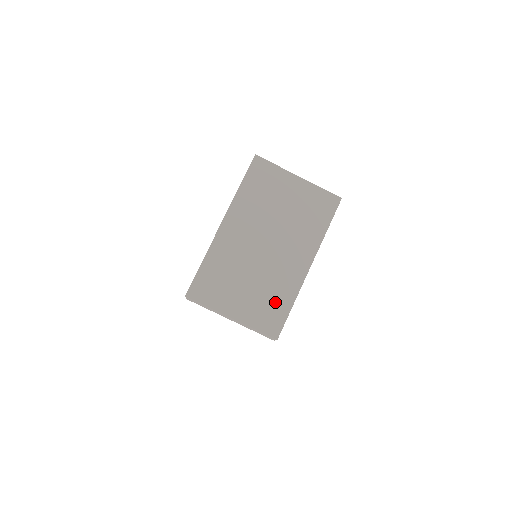
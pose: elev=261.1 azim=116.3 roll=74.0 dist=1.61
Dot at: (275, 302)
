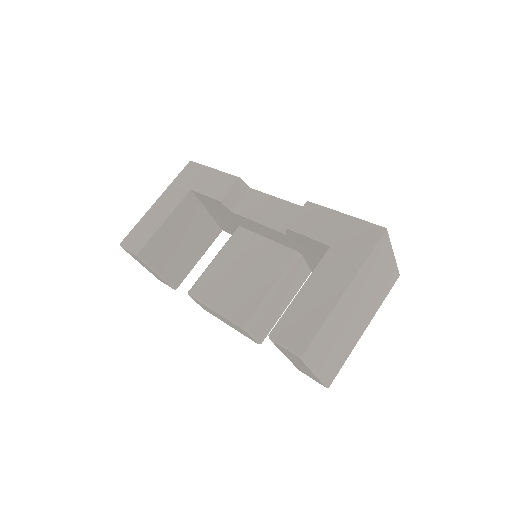
Dot at: (341, 358)
